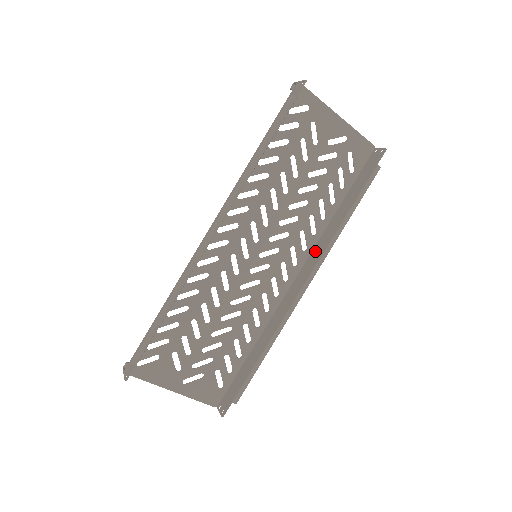
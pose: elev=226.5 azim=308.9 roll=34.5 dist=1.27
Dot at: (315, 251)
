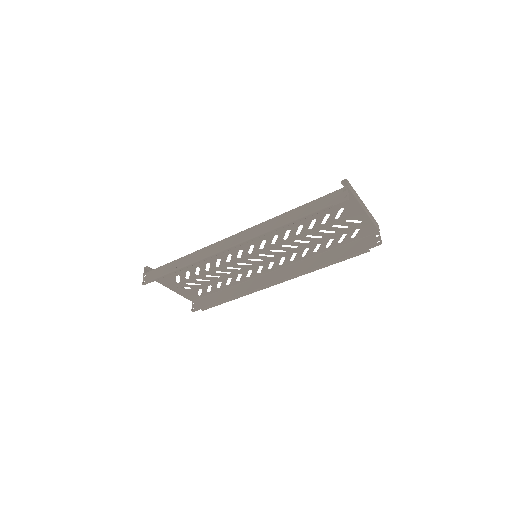
Dot at: (297, 266)
